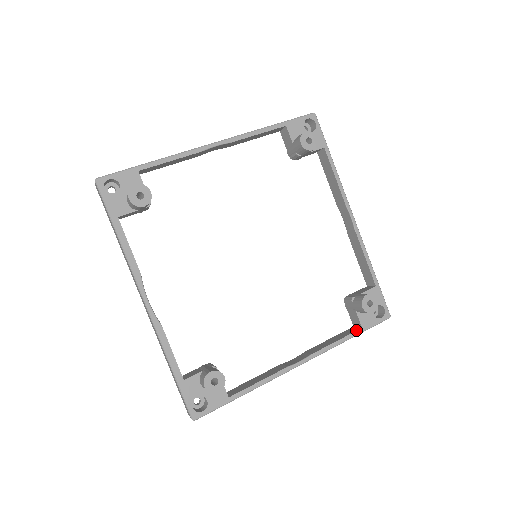
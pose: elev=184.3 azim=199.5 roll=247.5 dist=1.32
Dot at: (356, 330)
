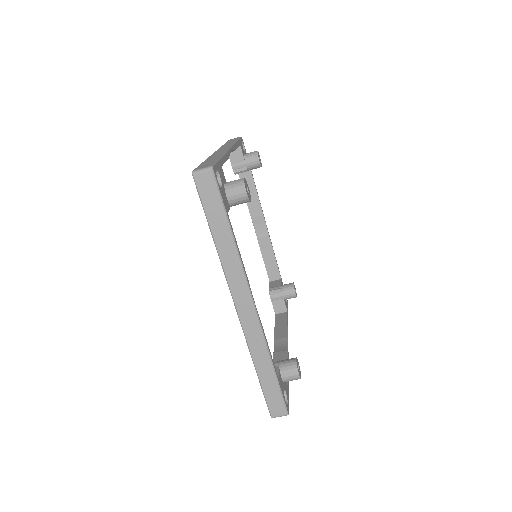
Dot at: (276, 372)
